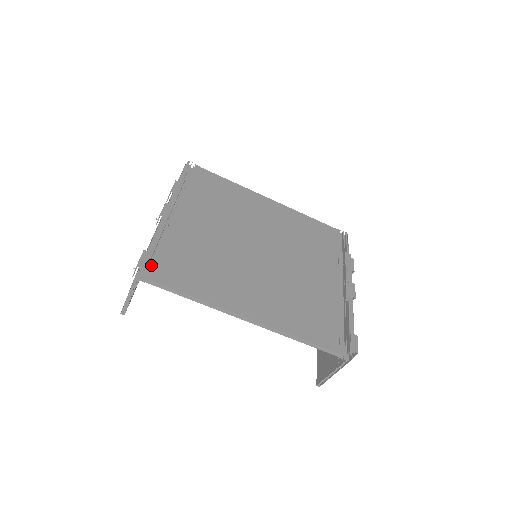
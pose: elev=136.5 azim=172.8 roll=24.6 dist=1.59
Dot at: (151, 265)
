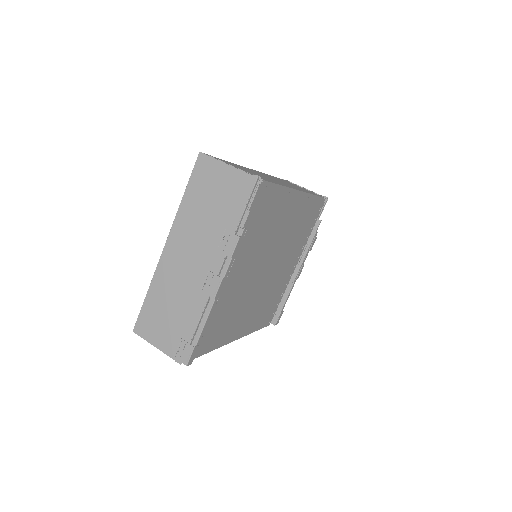
Dot at: occluded
